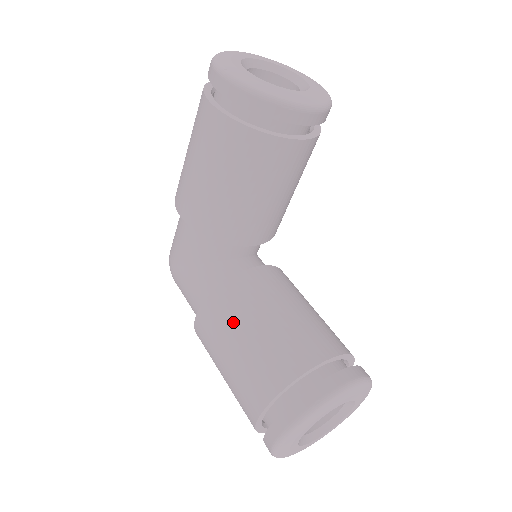
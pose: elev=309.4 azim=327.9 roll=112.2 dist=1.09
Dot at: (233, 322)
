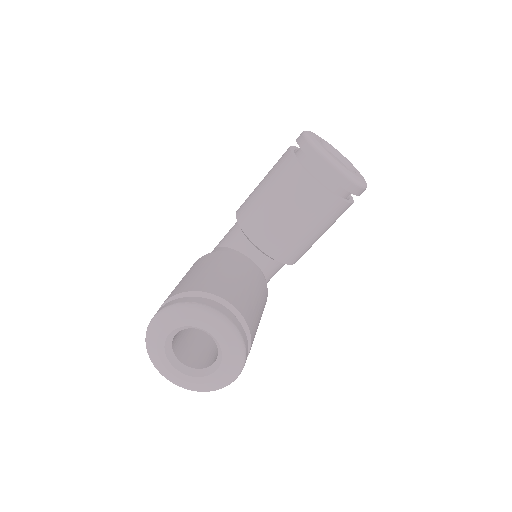
Dot at: (205, 263)
